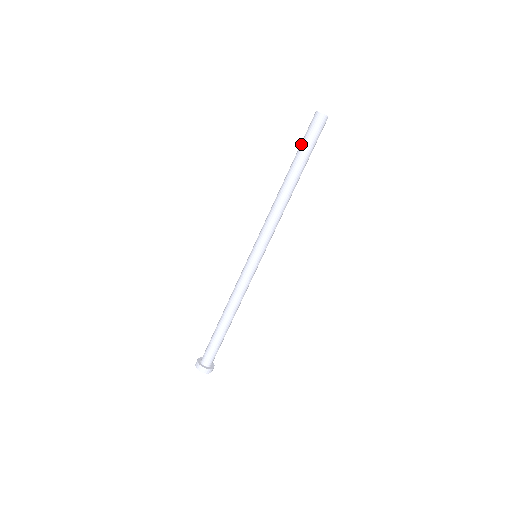
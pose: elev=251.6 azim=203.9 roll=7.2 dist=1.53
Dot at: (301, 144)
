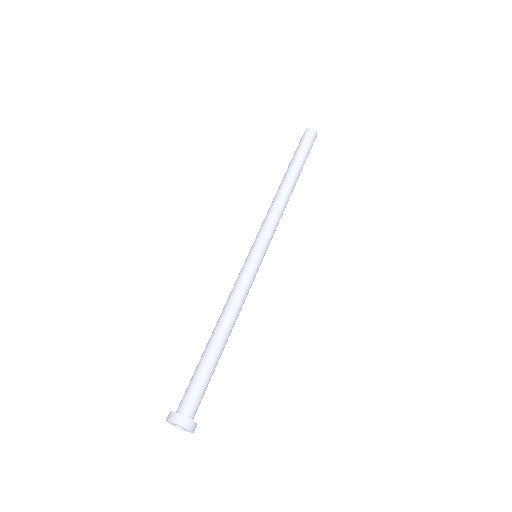
Dot at: (299, 150)
